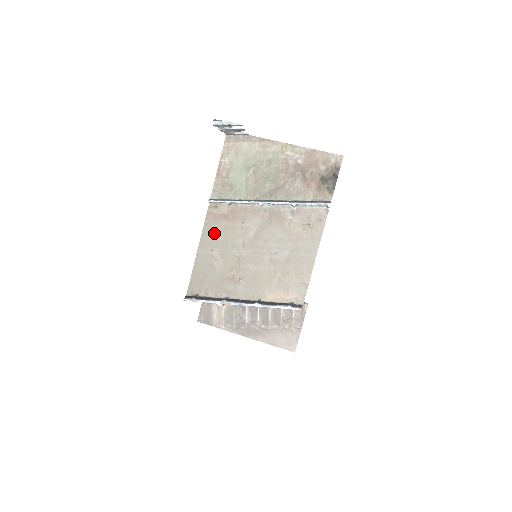
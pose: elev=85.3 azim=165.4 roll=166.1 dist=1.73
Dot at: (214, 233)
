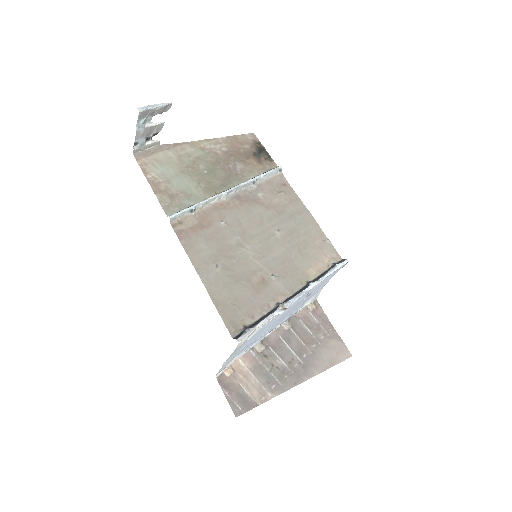
Dot at: (202, 248)
